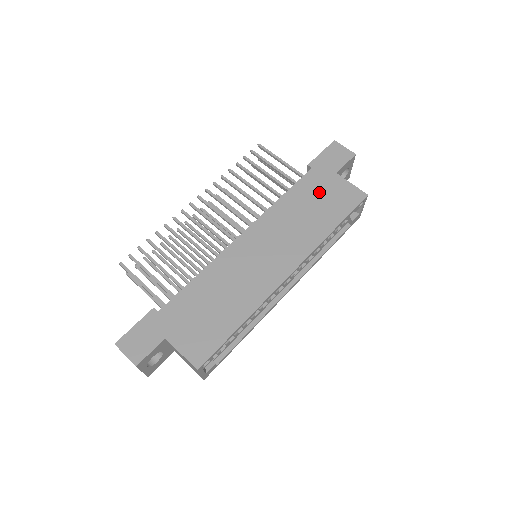
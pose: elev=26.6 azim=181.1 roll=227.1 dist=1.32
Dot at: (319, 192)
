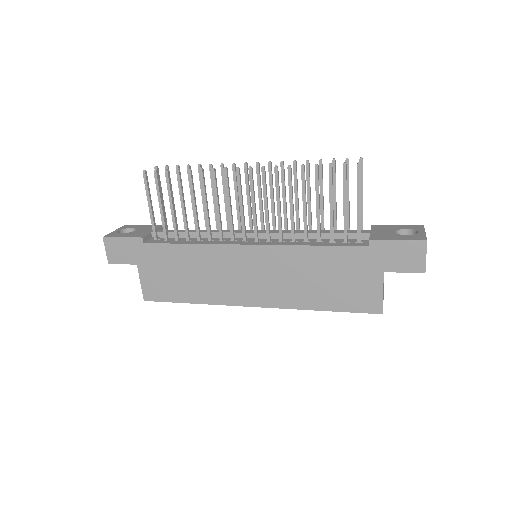
Dot at: (347, 273)
